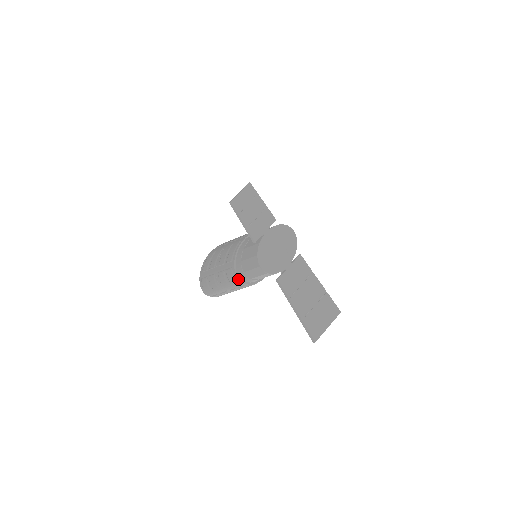
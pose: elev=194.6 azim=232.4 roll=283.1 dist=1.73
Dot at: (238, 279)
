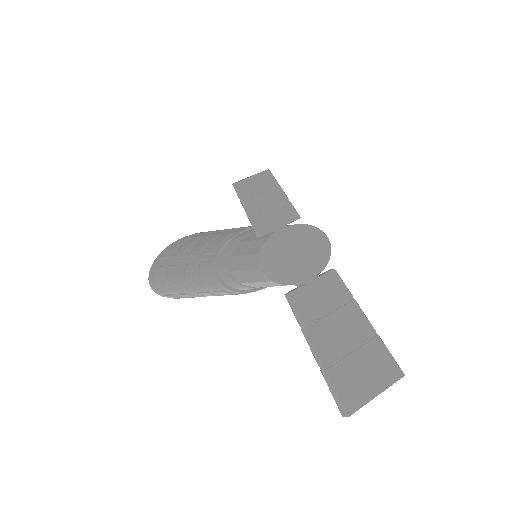
Dot at: (217, 279)
